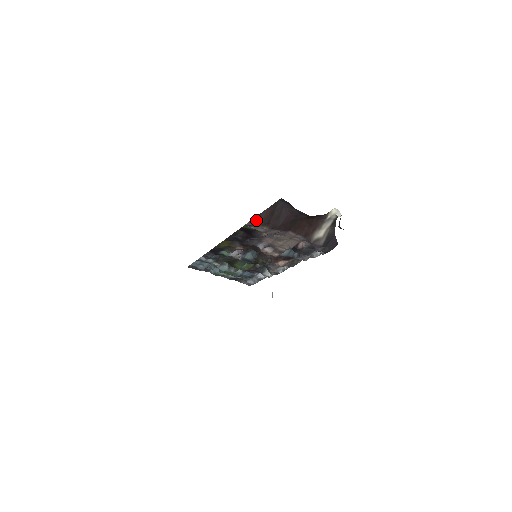
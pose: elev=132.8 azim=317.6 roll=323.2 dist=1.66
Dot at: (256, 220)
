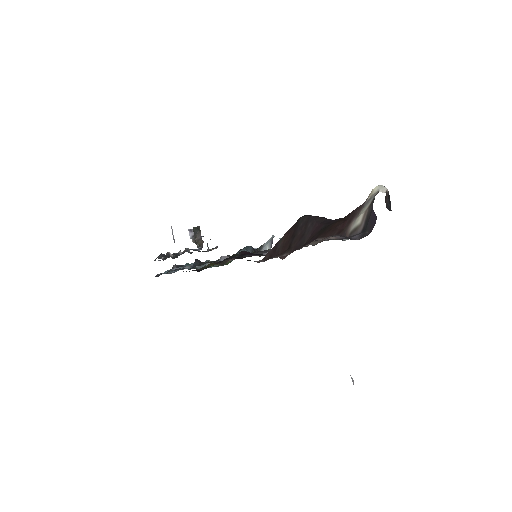
Dot at: (271, 254)
